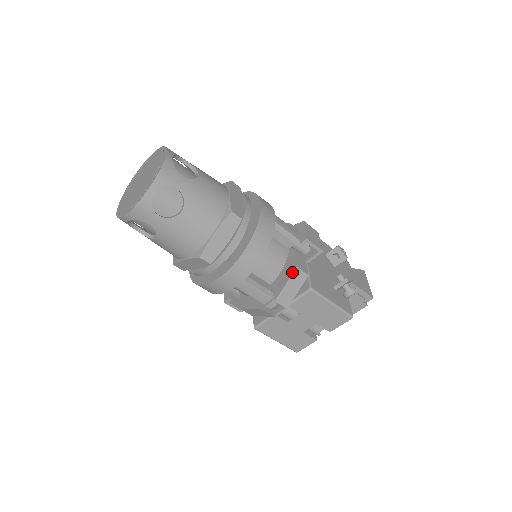
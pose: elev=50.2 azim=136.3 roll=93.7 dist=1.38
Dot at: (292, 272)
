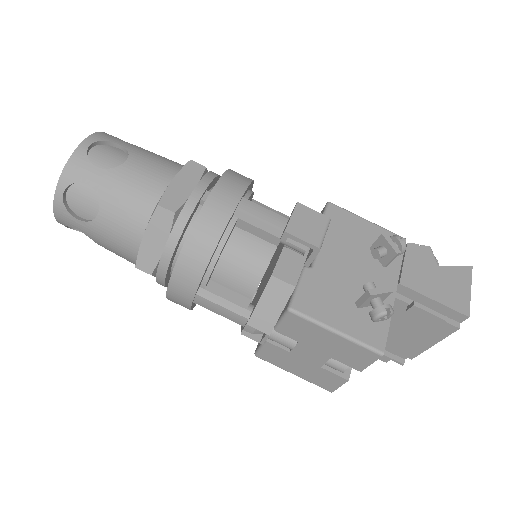
Dot at: (266, 283)
